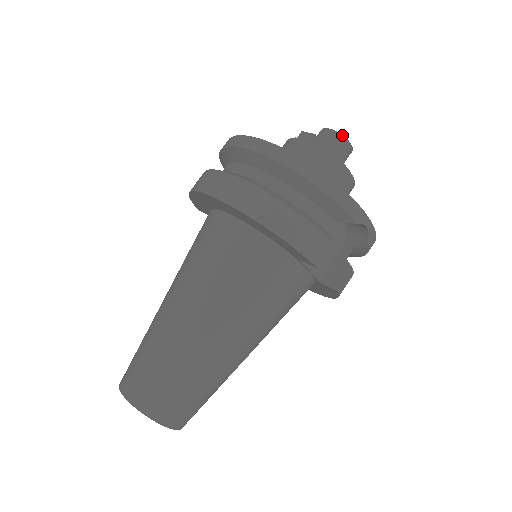
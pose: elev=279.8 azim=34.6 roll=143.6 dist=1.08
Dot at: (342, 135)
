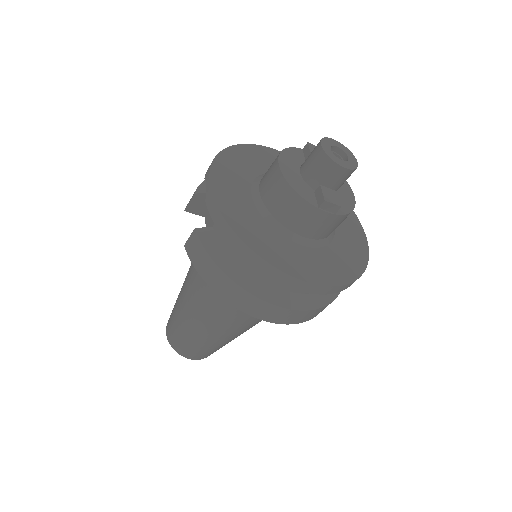
Dot at: occluded
